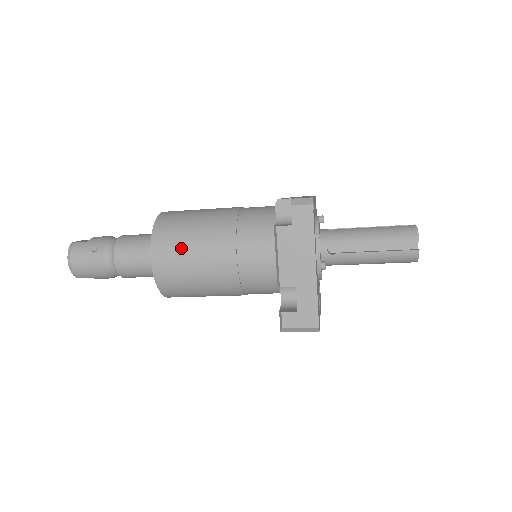
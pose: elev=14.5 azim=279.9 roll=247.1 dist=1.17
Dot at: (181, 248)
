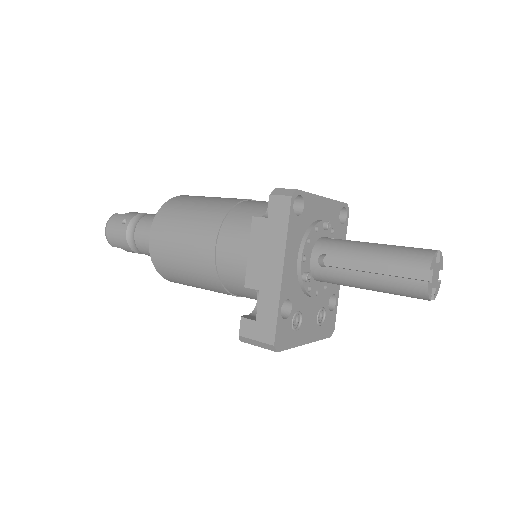
Dot at: (174, 228)
